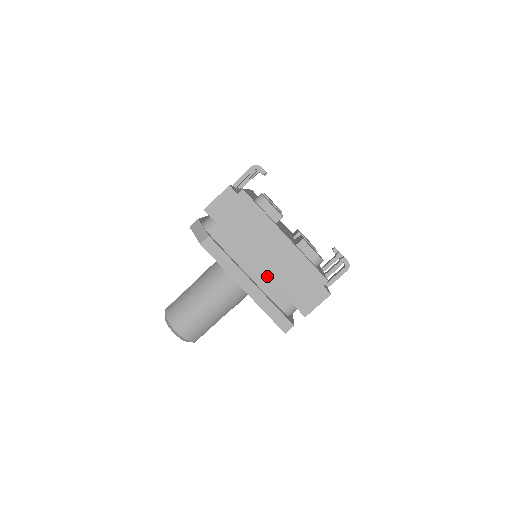
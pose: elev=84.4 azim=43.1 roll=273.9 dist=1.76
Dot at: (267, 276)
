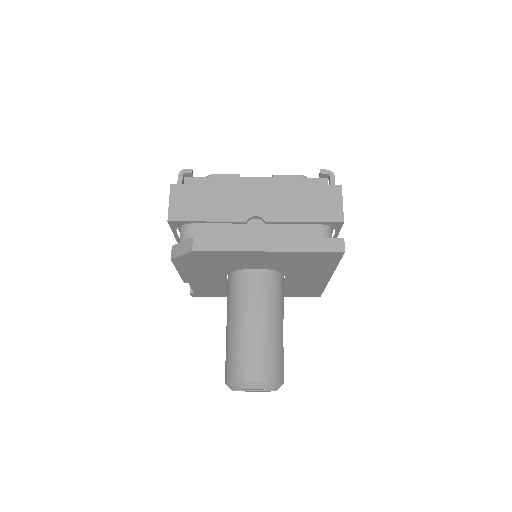
Dot at: (276, 221)
